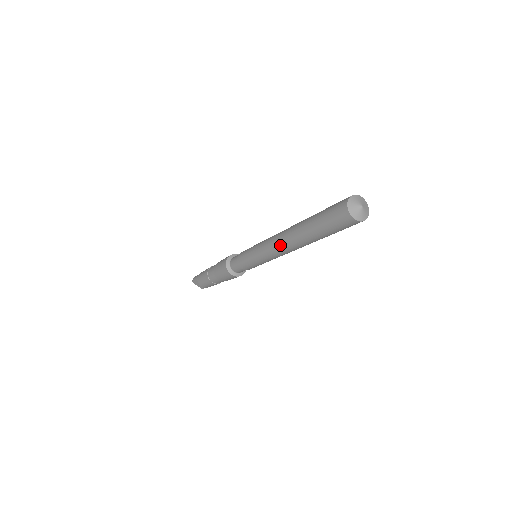
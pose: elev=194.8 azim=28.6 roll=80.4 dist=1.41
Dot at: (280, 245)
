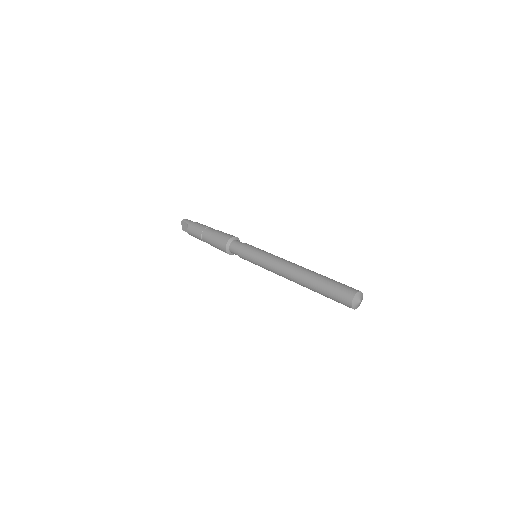
Dot at: (286, 271)
